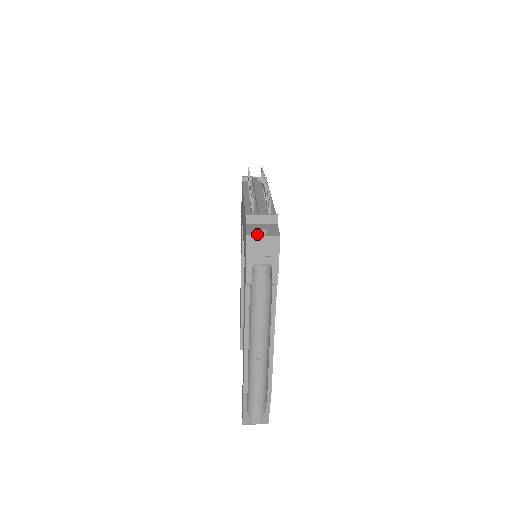
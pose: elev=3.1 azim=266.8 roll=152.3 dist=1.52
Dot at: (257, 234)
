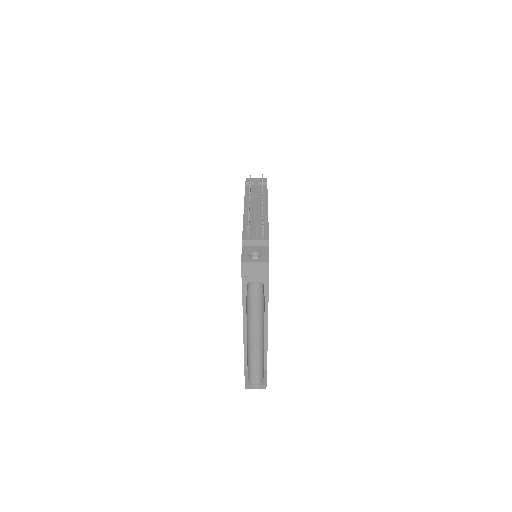
Dot at: (250, 260)
